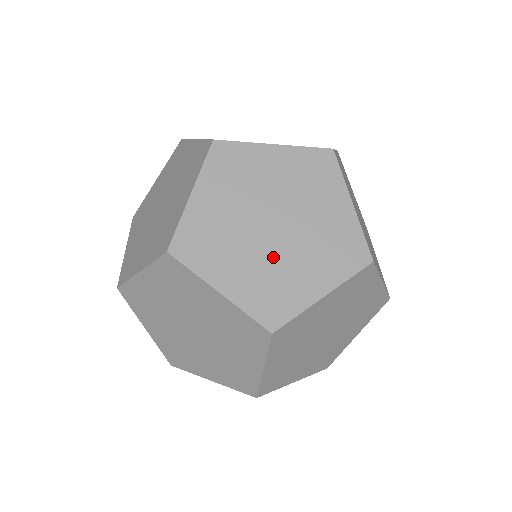
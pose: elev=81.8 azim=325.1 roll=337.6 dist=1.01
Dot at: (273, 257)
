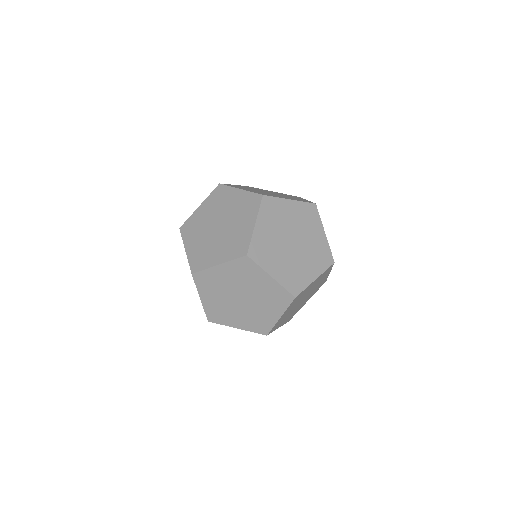
Dot at: (298, 307)
